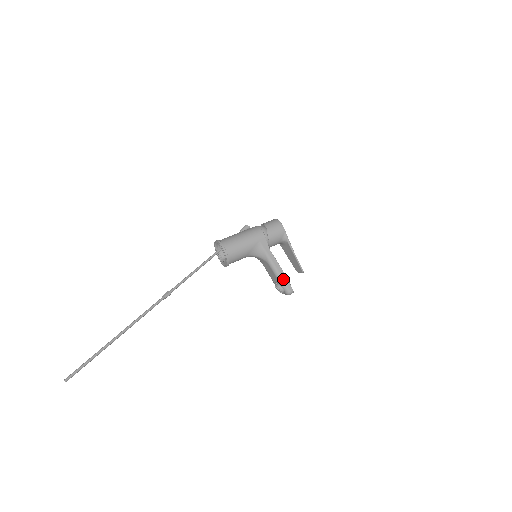
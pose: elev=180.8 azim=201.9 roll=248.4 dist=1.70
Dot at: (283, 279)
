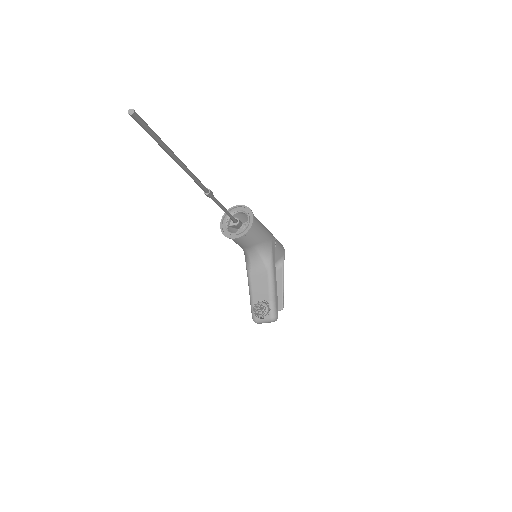
Dot at: (275, 296)
